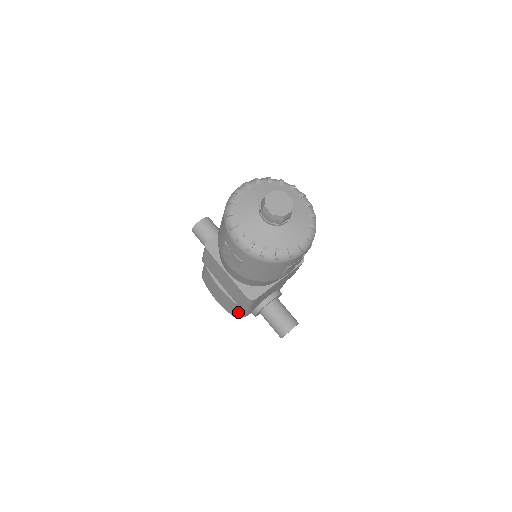
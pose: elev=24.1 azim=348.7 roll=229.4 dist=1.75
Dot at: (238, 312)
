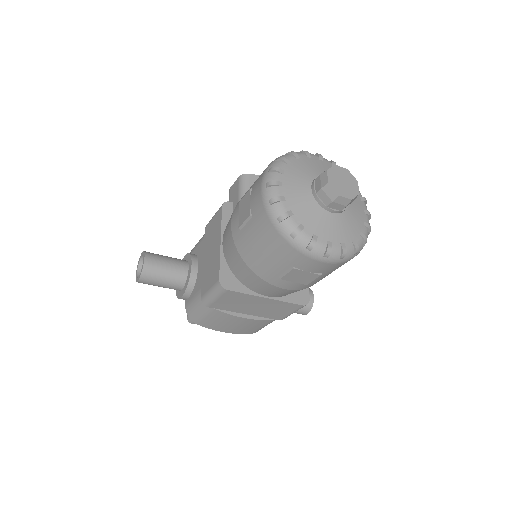
Dot at: occluded
